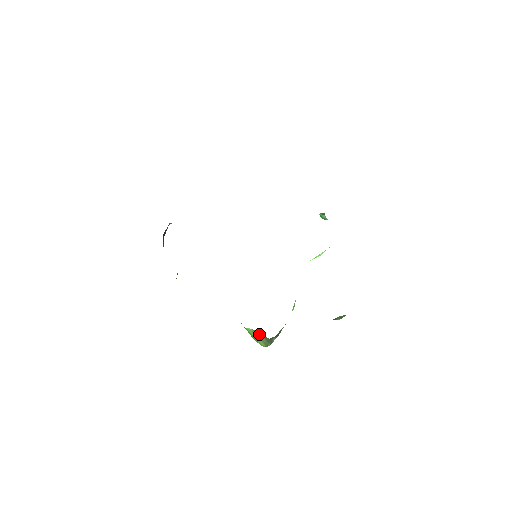
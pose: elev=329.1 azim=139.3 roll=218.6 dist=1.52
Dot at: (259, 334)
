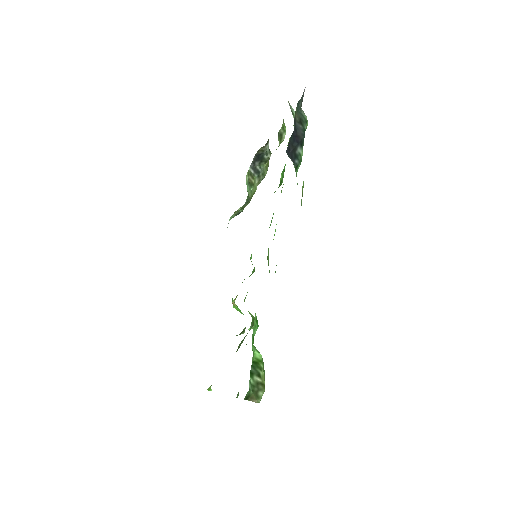
Dot at: occluded
